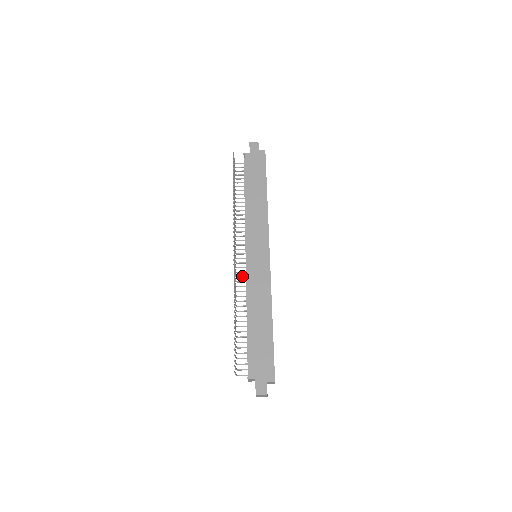
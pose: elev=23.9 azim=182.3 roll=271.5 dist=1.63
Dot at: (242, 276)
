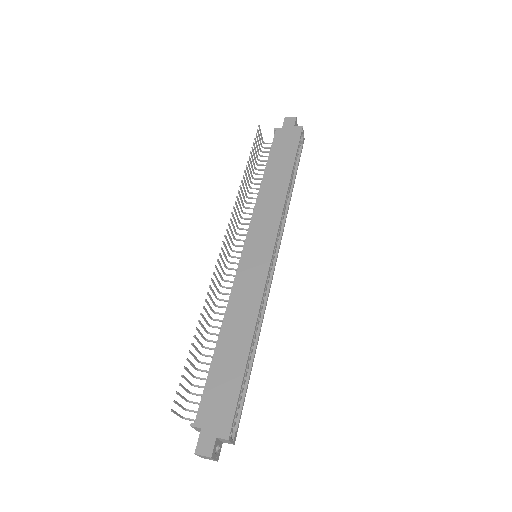
Dot at: occluded
